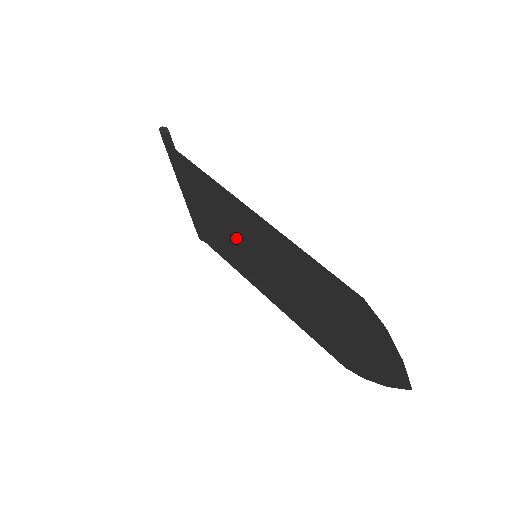
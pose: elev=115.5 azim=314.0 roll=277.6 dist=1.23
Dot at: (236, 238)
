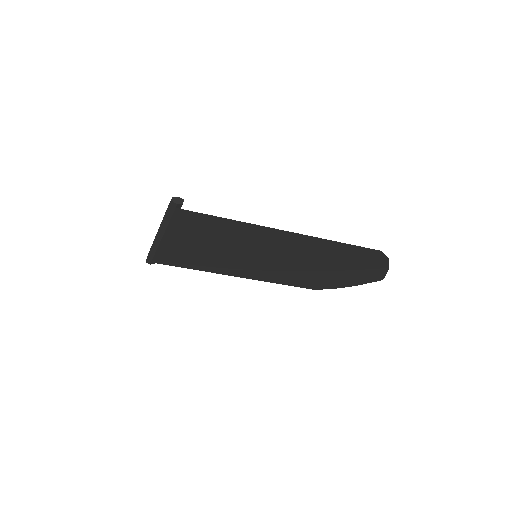
Dot at: (236, 251)
